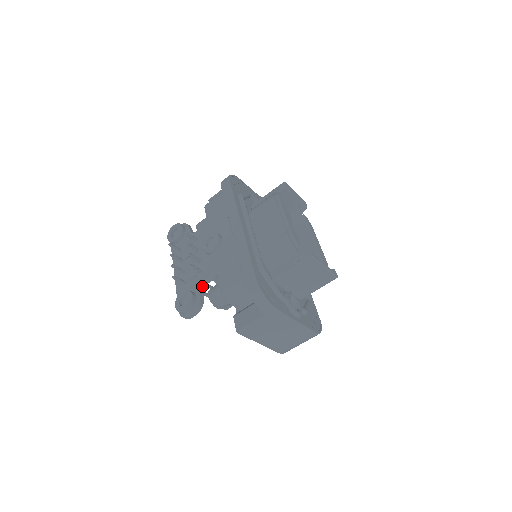
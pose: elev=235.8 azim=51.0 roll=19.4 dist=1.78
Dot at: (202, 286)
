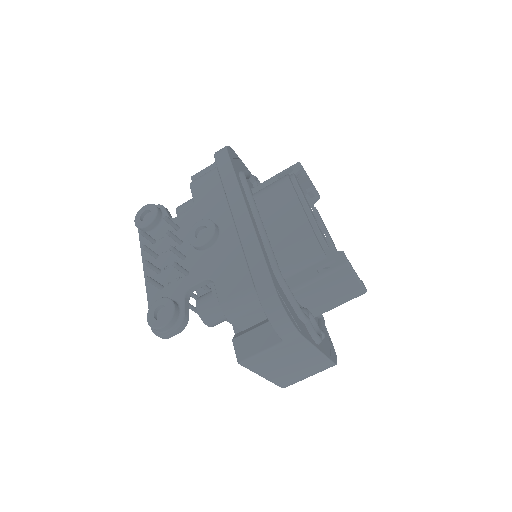
Dot at: (187, 293)
